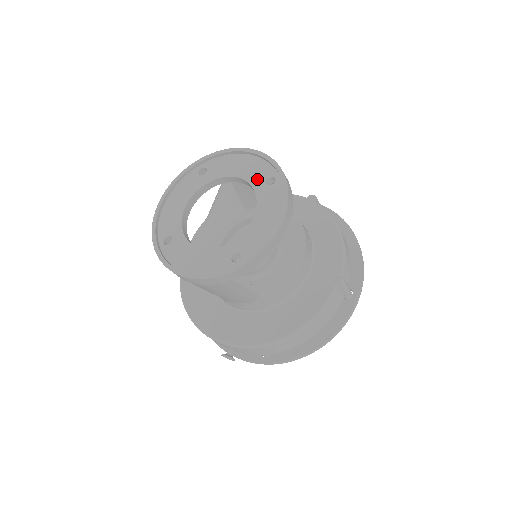
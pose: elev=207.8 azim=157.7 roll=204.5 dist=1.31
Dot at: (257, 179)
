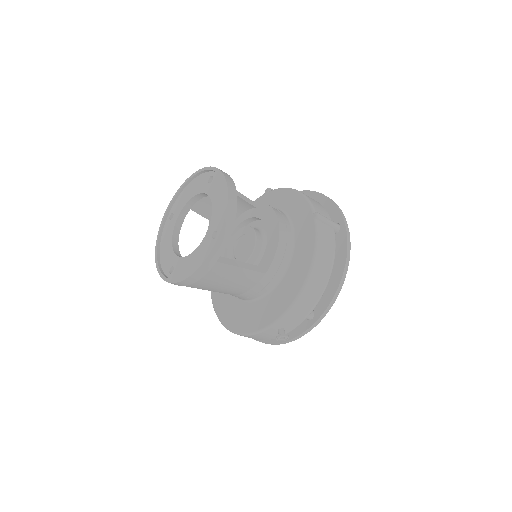
Dot at: (203, 187)
